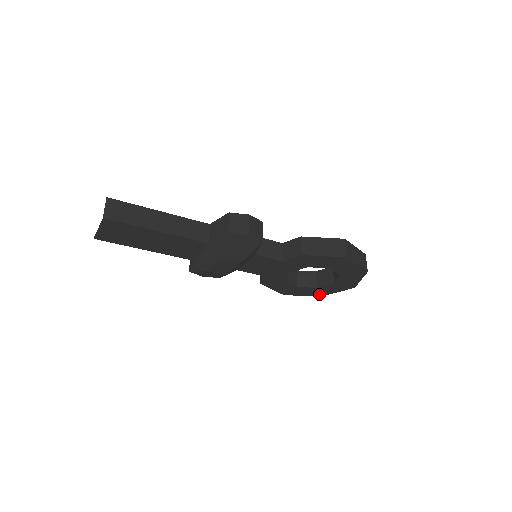
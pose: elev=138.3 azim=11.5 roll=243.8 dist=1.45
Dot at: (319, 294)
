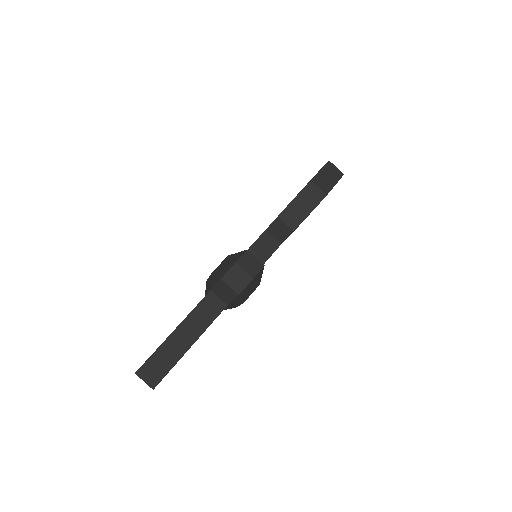
Dot at: occluded
